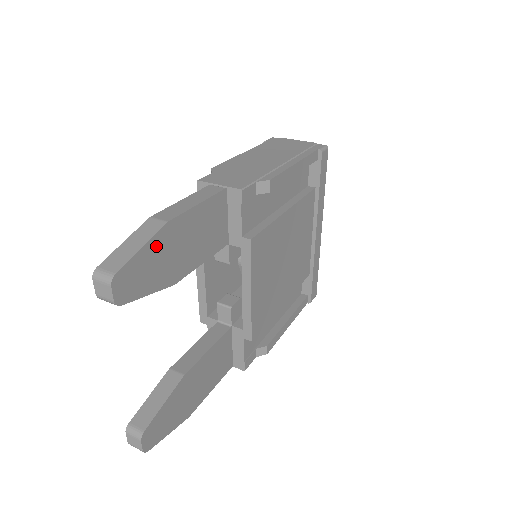
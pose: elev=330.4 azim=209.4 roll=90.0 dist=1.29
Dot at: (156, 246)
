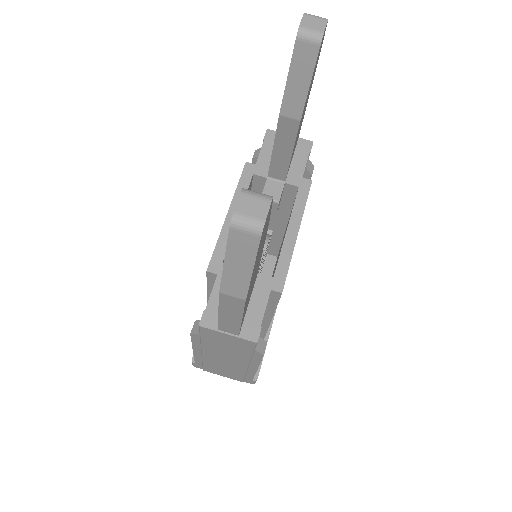
Dot at: occluded
